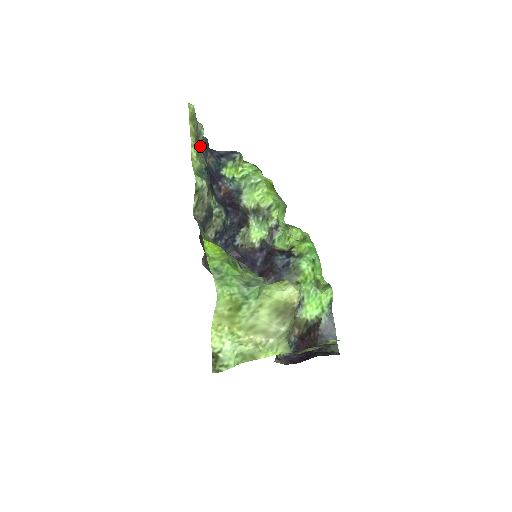
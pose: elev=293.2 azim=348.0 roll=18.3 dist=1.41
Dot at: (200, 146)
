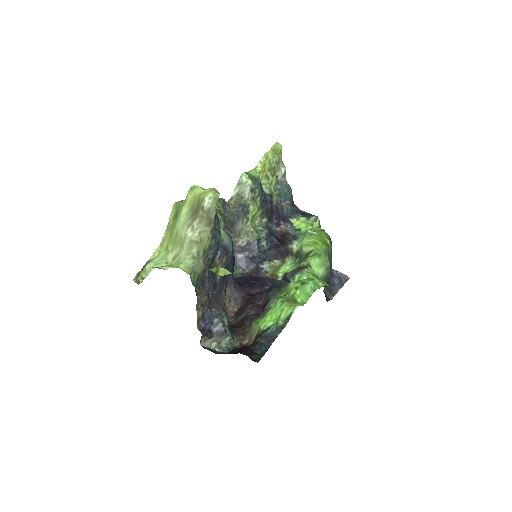
Dot at: (279, 184)
